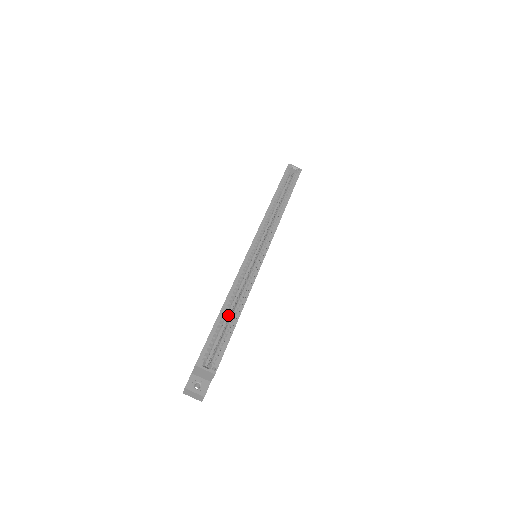
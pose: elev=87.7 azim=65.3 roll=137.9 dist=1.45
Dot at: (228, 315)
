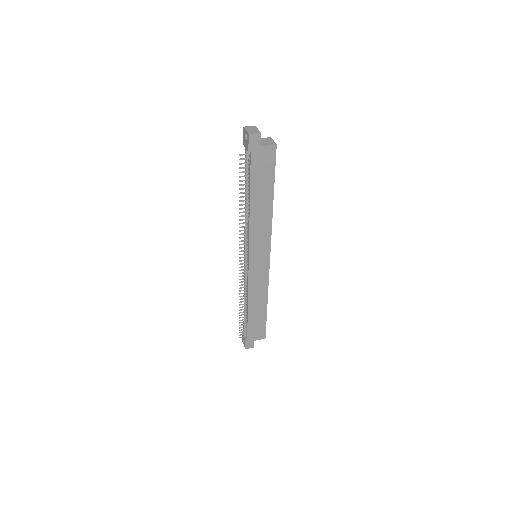
Dot at: occluded
